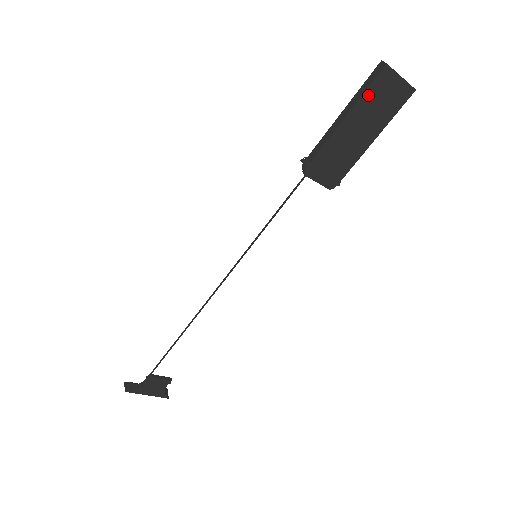
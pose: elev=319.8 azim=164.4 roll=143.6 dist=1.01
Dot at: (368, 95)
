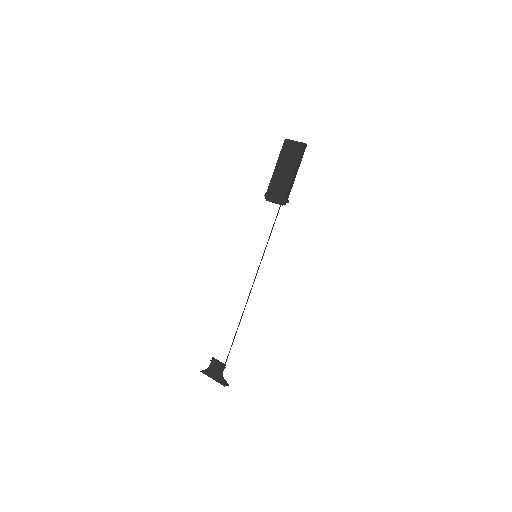
Dot at: (282, 154)
